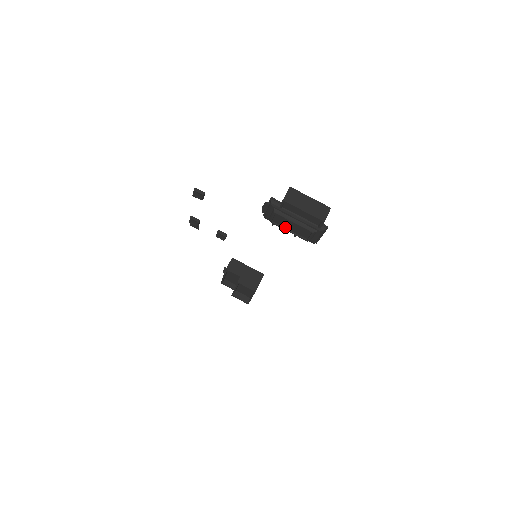
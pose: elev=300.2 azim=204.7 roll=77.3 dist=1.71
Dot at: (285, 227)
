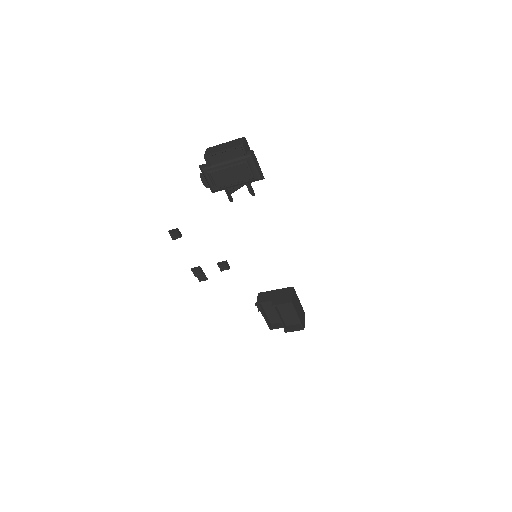
Dot at: (228, 182)
